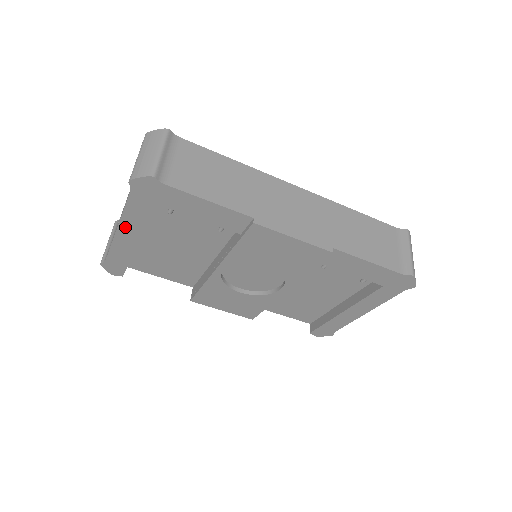
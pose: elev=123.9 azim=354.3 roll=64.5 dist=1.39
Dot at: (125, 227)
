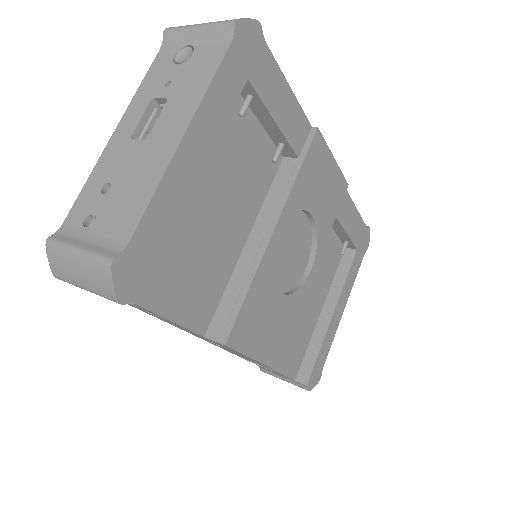
Dot at: (196, 131)
